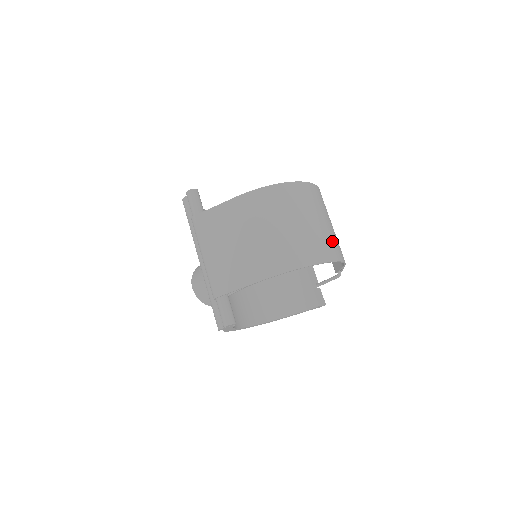
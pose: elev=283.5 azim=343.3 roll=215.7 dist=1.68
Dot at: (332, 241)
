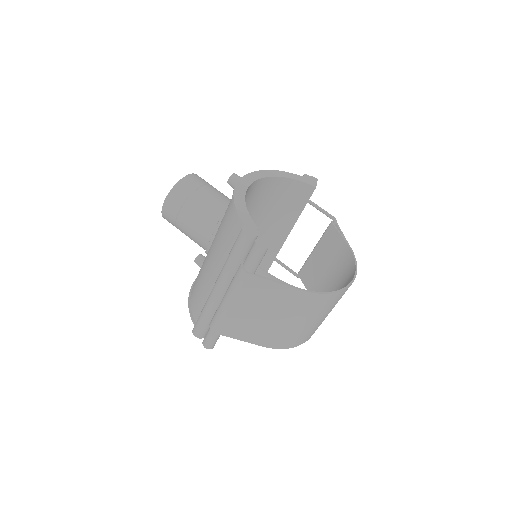
Dot at: occluded
